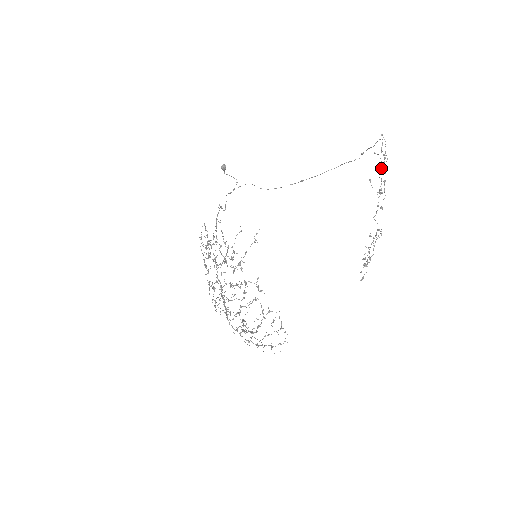
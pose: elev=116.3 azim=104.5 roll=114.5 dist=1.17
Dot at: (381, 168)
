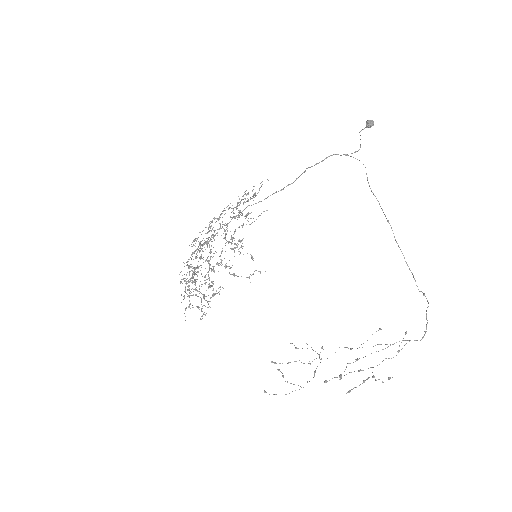
Dot at: (387, 347)
